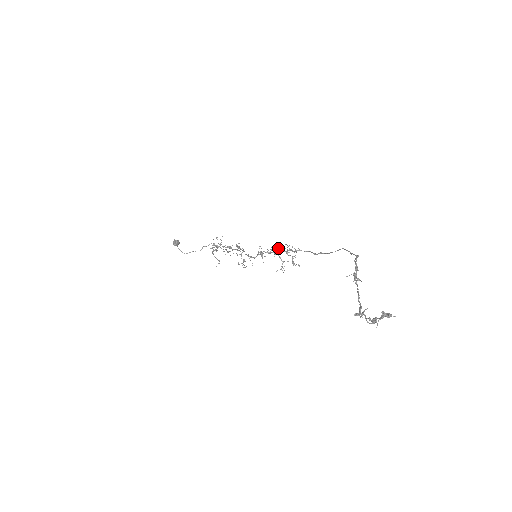
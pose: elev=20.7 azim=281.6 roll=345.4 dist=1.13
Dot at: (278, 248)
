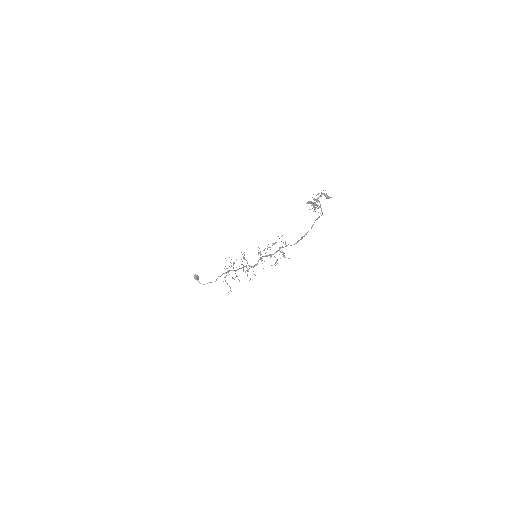
Dot at: (272, 243)
